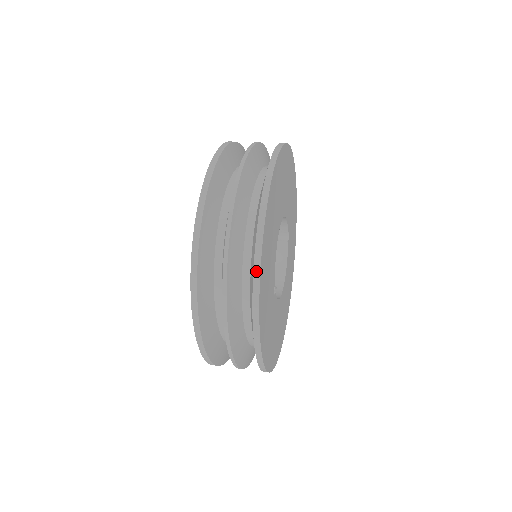
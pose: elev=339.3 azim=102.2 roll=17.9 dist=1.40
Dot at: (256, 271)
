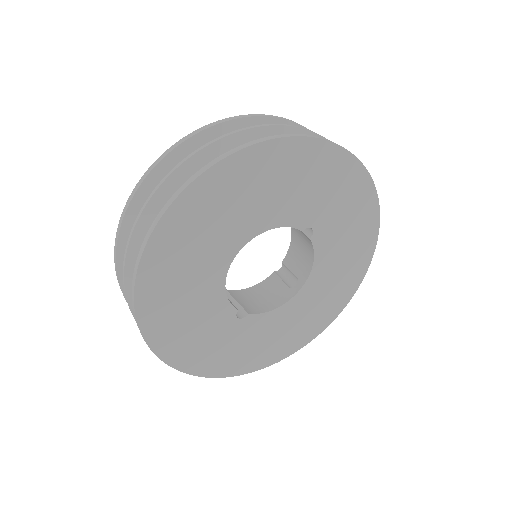
Dot at: (142, 336)
